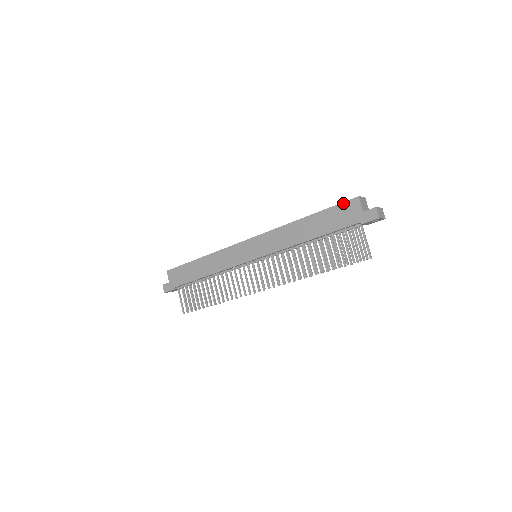
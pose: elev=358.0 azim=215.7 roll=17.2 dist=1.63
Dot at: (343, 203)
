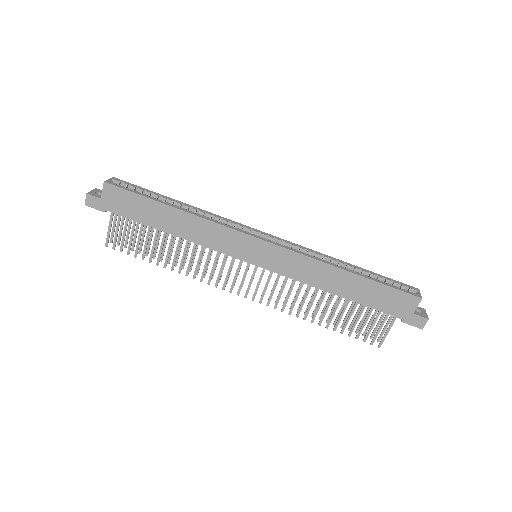
Dot at: (402, 292)
